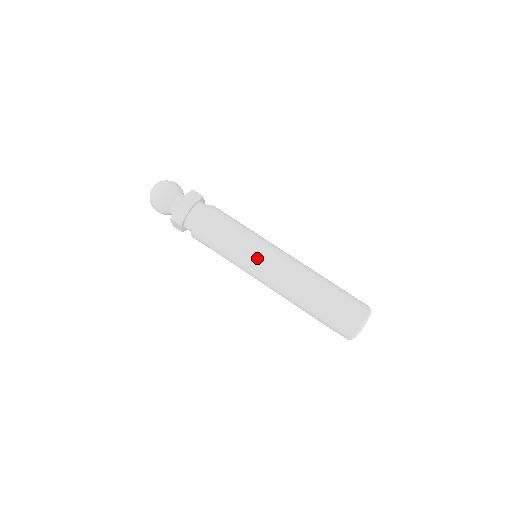
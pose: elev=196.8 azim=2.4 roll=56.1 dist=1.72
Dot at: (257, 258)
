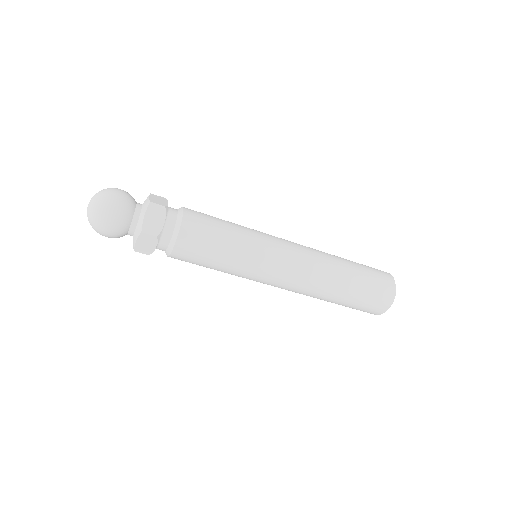
Dot at: (271, 250)
